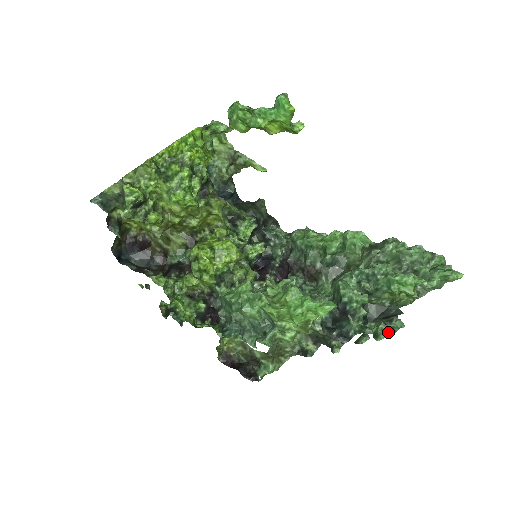
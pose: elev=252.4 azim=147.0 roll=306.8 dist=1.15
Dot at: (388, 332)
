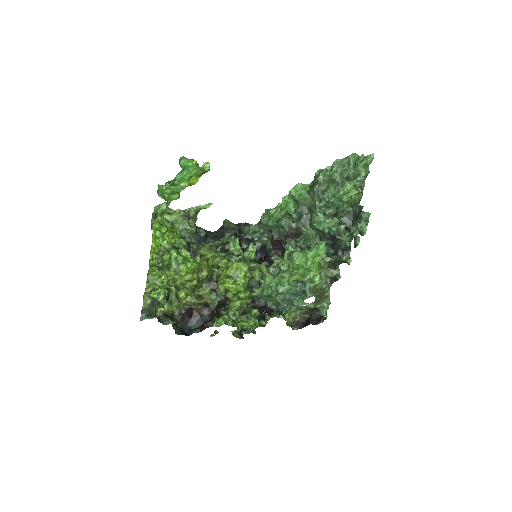
Dot at: (365, 225)
